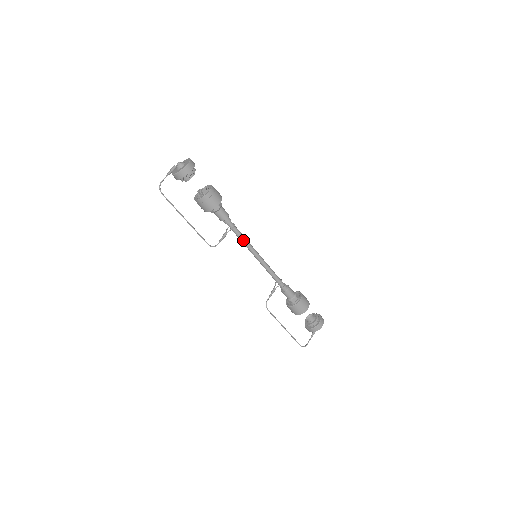
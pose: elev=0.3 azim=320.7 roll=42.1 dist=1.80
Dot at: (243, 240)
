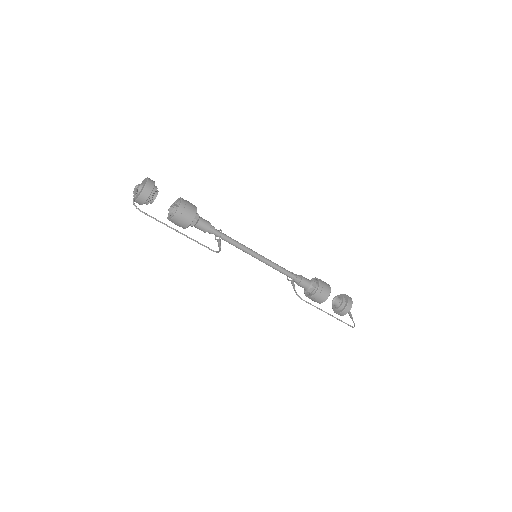
Dot at: (236, 243)
